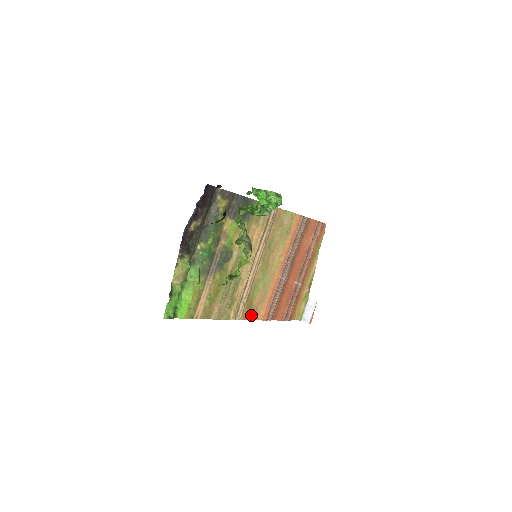
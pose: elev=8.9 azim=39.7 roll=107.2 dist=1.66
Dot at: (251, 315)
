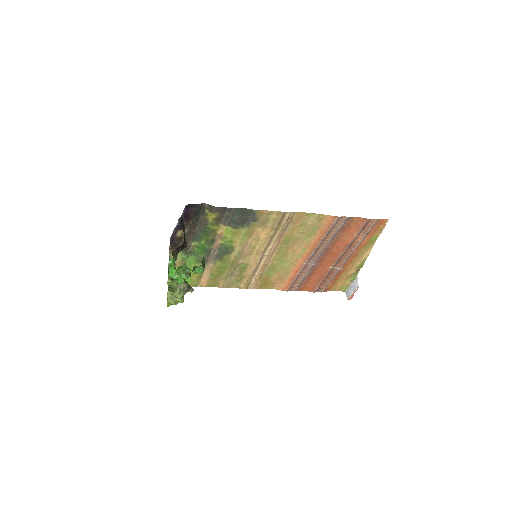
Dot at: (269, 286)
